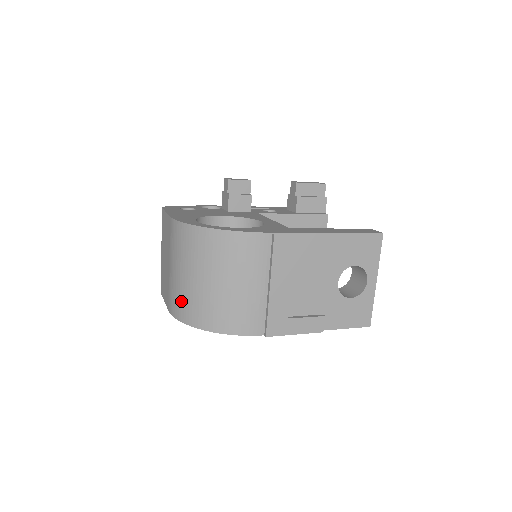
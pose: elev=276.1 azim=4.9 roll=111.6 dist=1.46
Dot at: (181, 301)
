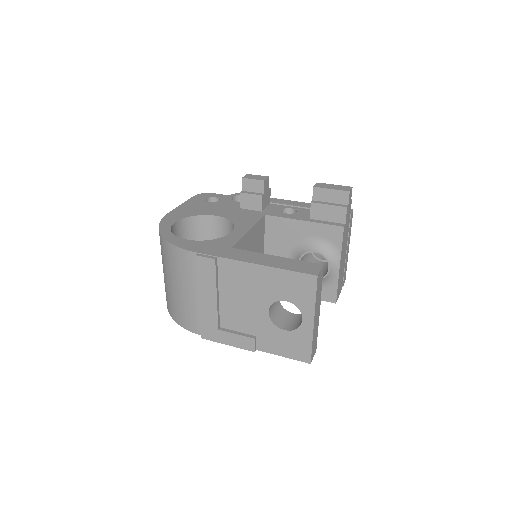
Dot at: occluded
